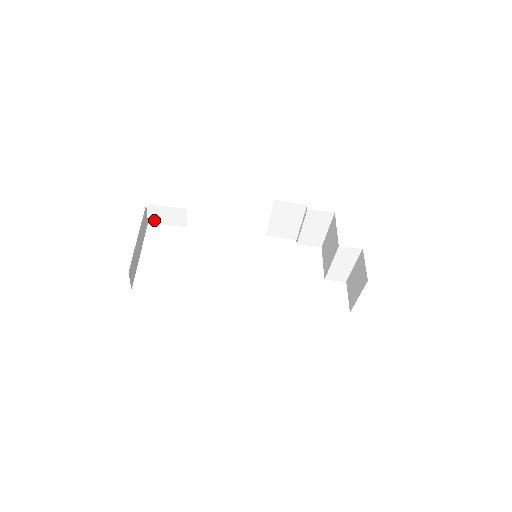
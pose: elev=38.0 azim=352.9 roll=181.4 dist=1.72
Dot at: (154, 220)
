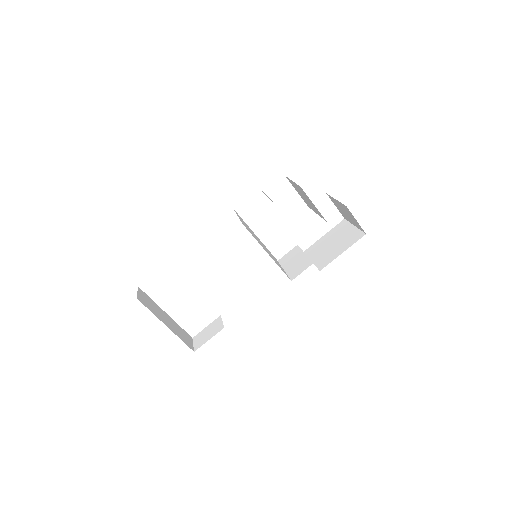
Dot at: occluded
